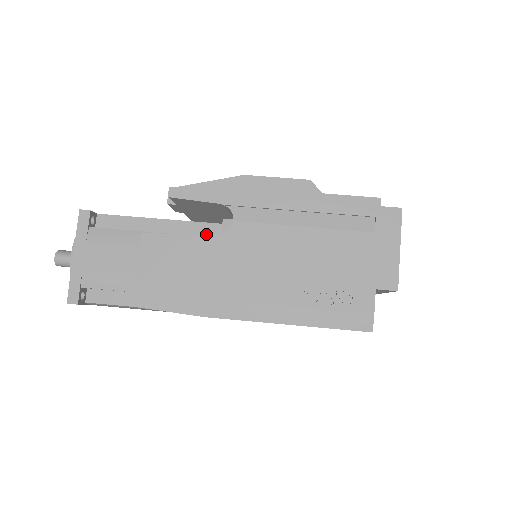
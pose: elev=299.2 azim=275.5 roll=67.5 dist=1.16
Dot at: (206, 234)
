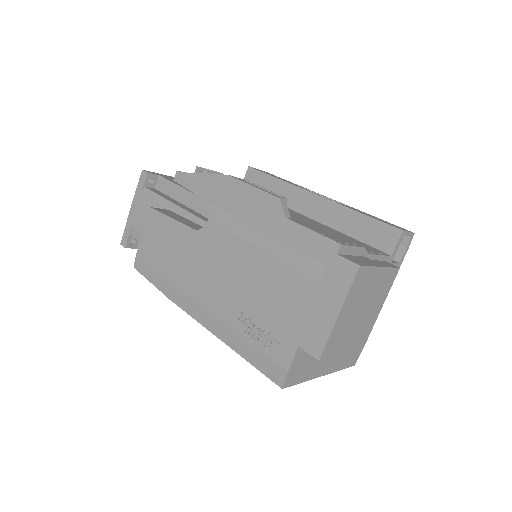
Dot at: occluded
